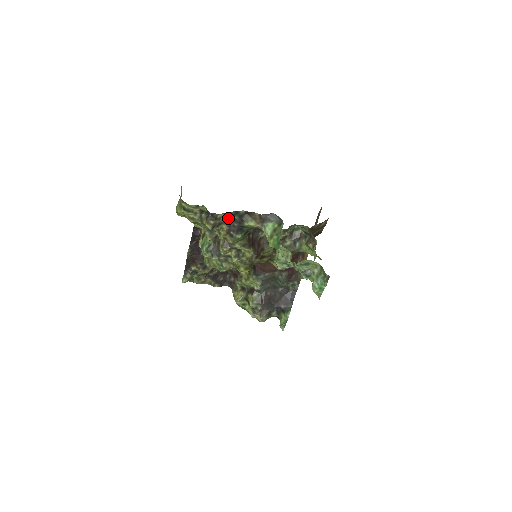
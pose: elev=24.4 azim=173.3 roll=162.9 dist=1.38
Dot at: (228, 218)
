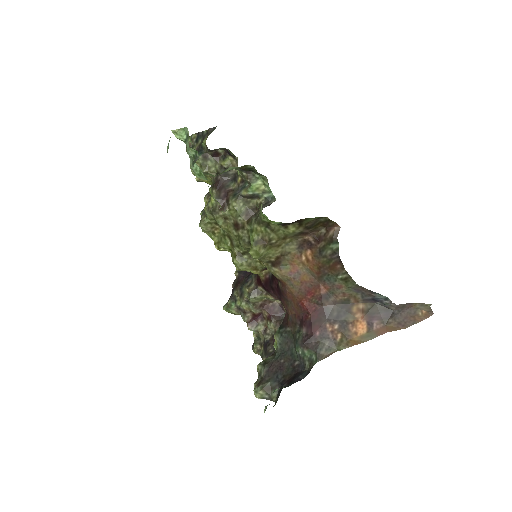
Dot at: (198, 140)
